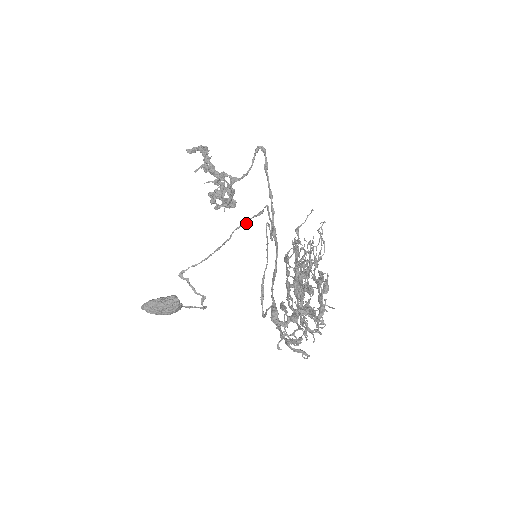
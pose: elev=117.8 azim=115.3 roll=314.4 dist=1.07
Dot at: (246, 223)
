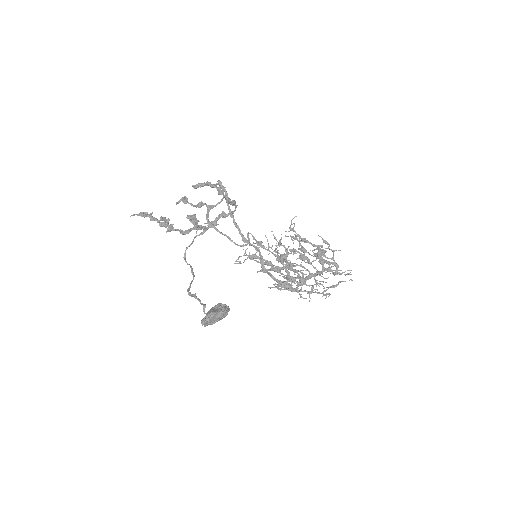
Dot at: occluded
